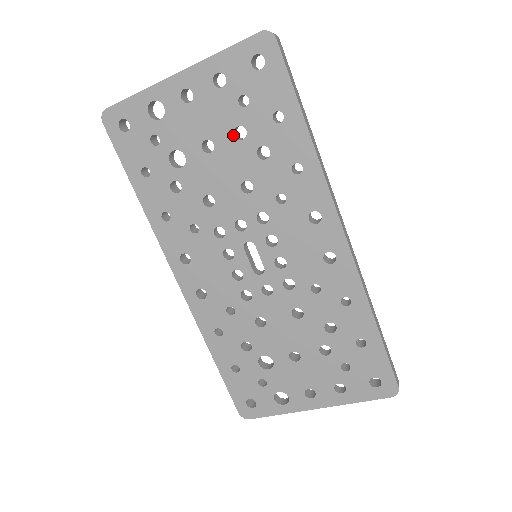
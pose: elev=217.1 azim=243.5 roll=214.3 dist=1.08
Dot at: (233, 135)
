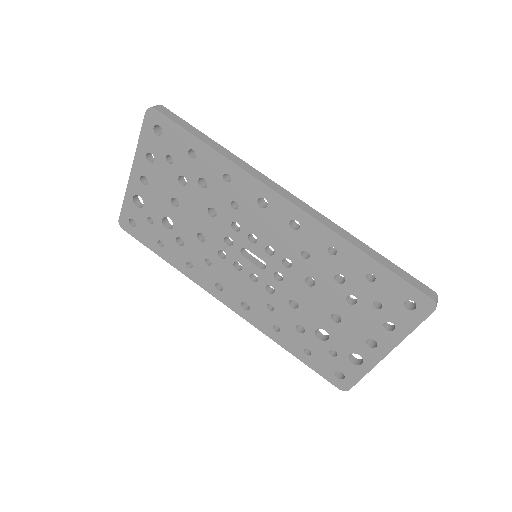
Dot at: (180, 185)
